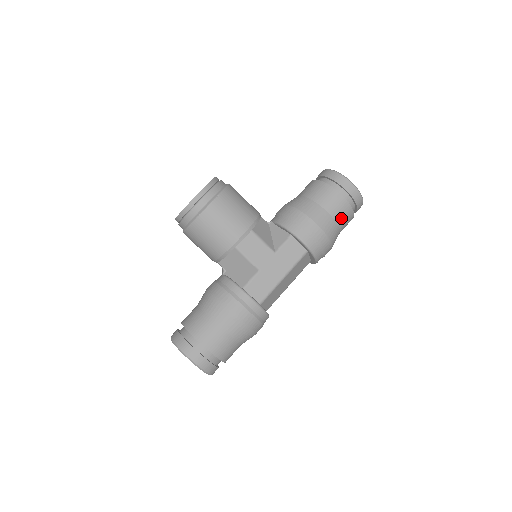
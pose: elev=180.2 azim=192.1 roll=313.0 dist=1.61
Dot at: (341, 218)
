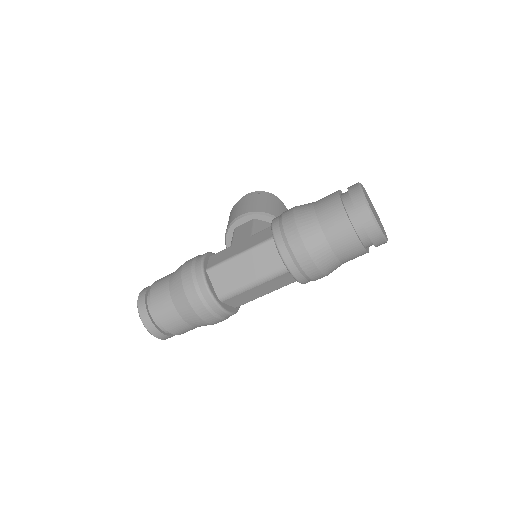
Dot at: (325, 214)
